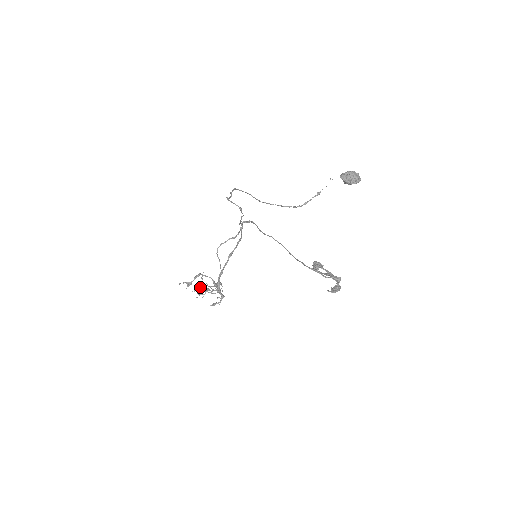
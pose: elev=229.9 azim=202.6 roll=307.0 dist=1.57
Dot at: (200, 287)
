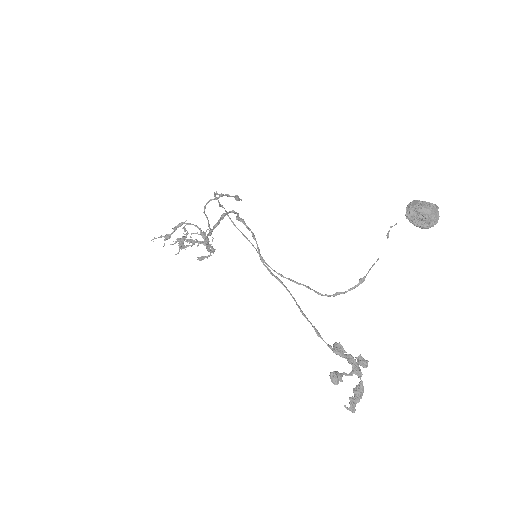
Dot at: (182, 245)
